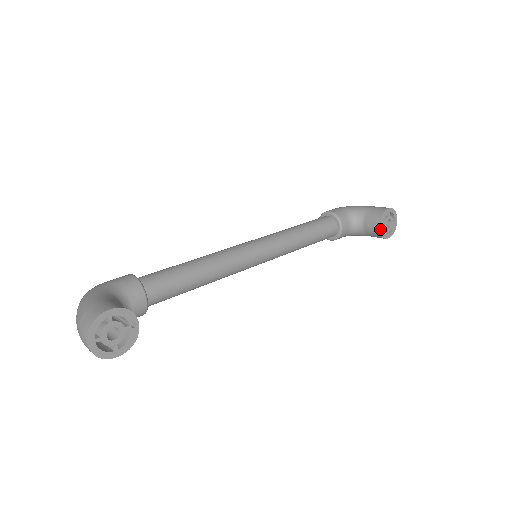
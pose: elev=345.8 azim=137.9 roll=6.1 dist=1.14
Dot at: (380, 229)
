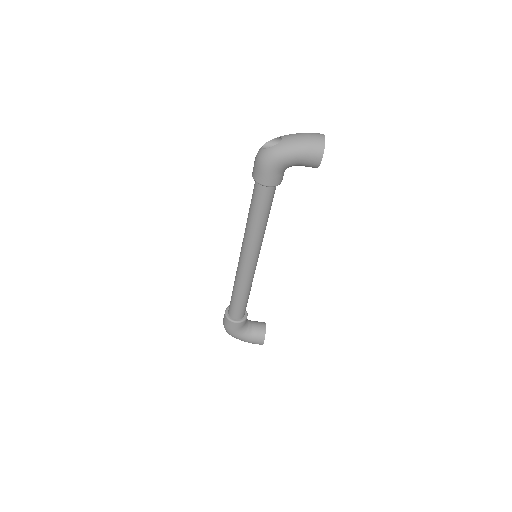
Dot at: (265, 329)
